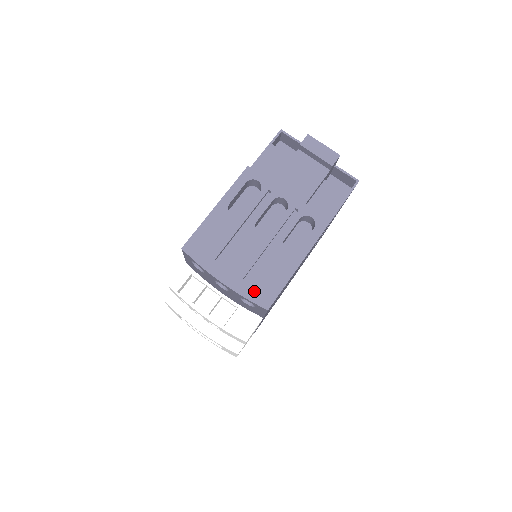
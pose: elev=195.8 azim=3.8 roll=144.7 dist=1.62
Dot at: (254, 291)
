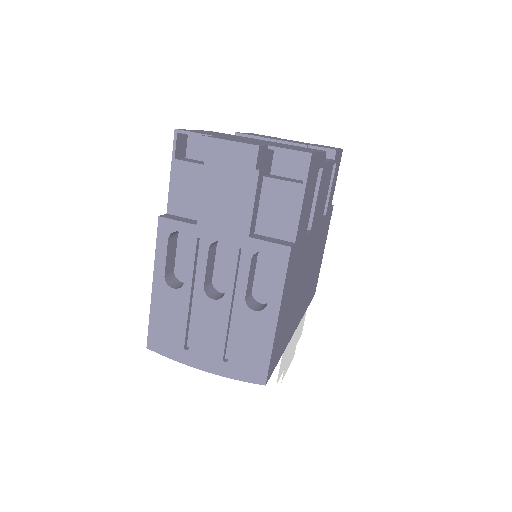
Dot at: (241, 369)
